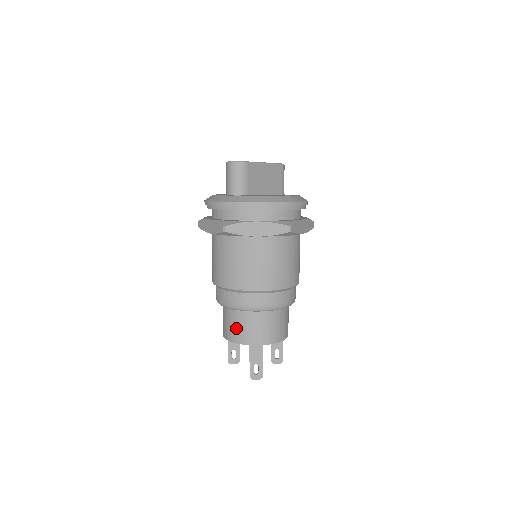
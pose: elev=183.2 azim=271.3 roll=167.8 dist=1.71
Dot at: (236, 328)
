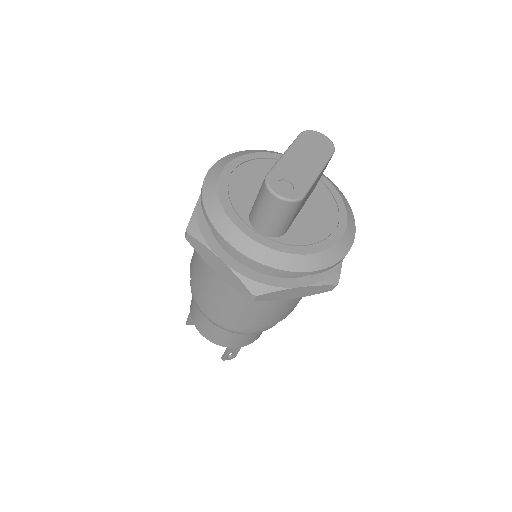
Dot at: (220, 336)
